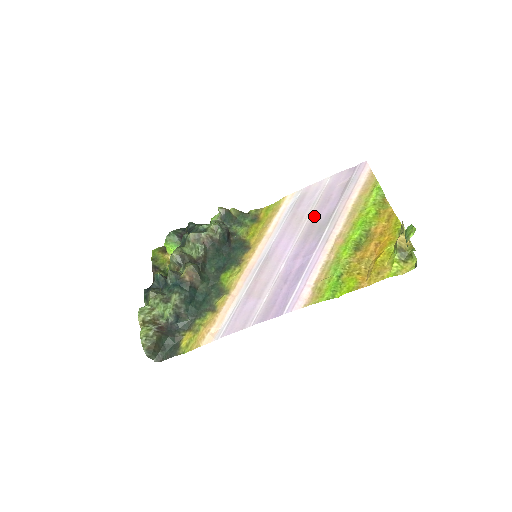
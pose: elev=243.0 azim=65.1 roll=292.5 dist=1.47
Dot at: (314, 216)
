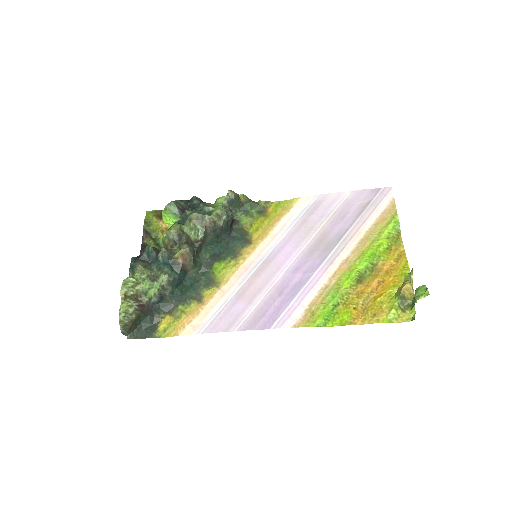
Dot at: (325, 231)
